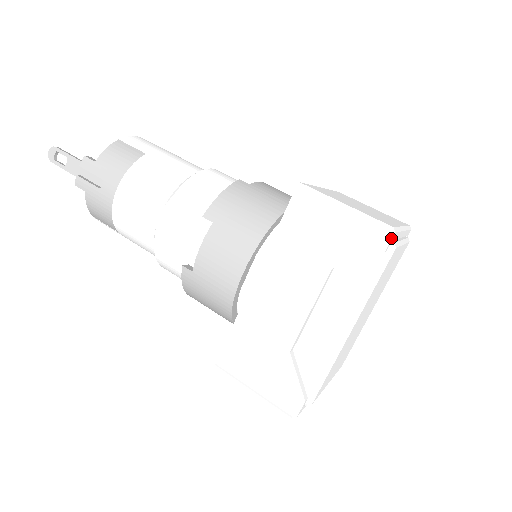
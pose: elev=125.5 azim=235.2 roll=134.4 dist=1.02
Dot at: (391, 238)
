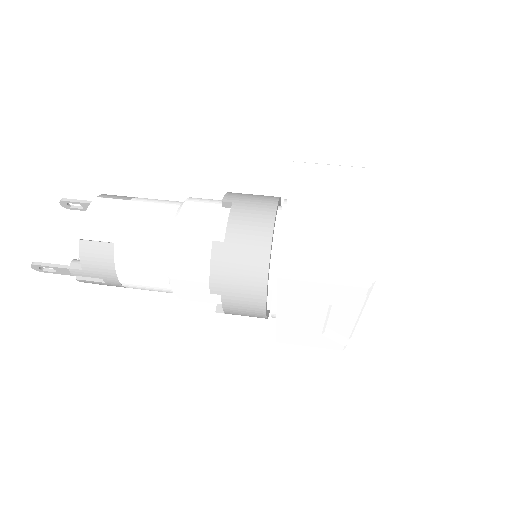
Dot at: (370, 289)
